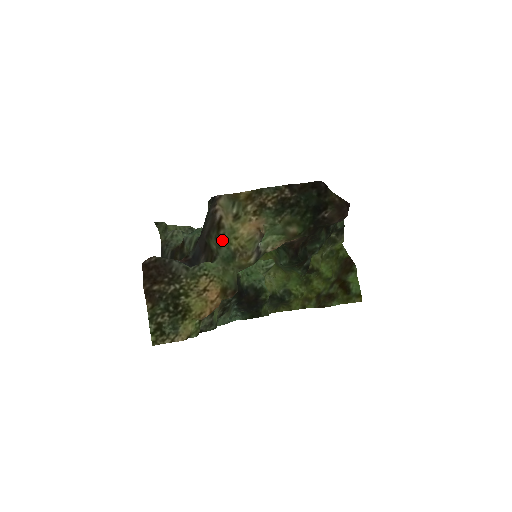
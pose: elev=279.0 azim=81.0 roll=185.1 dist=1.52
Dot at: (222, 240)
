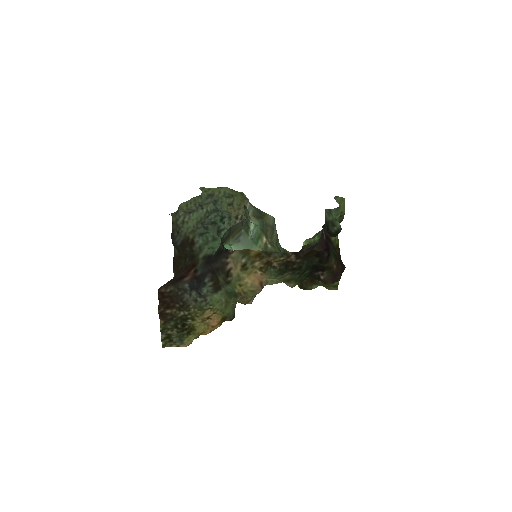
Dot at: (229, 283)
